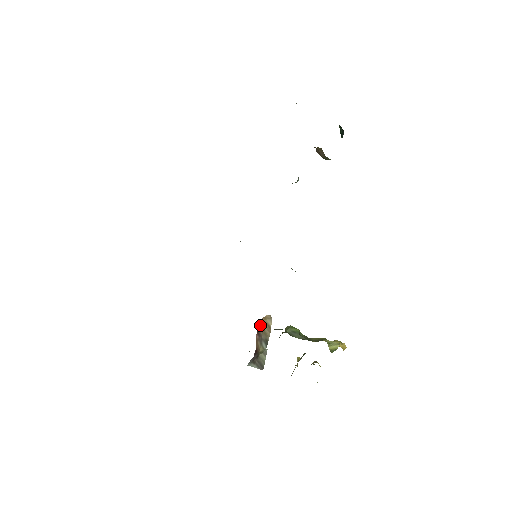
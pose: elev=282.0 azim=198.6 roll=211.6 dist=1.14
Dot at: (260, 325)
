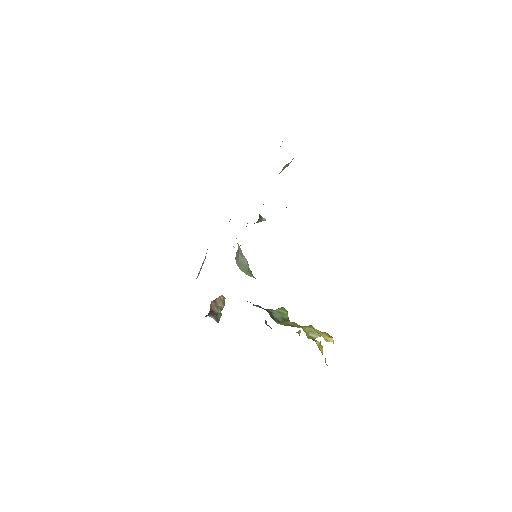
Dot at: (219, 299)
